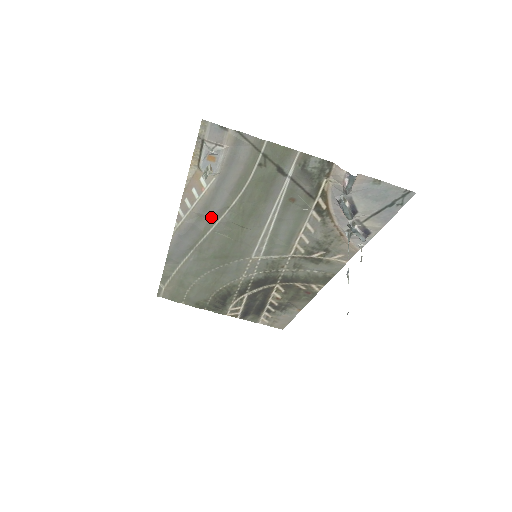
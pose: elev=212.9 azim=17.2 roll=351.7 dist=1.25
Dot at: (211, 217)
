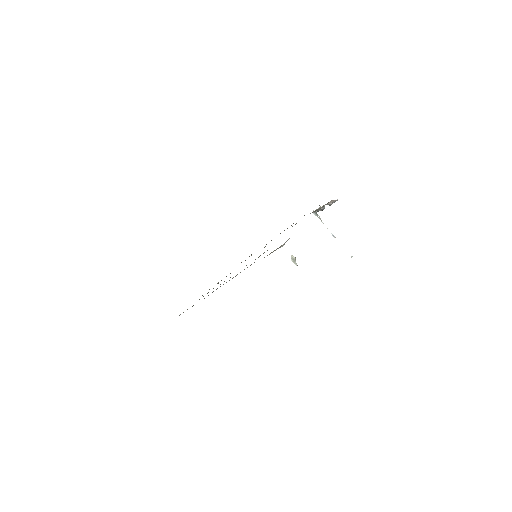
Dot at: occluded
